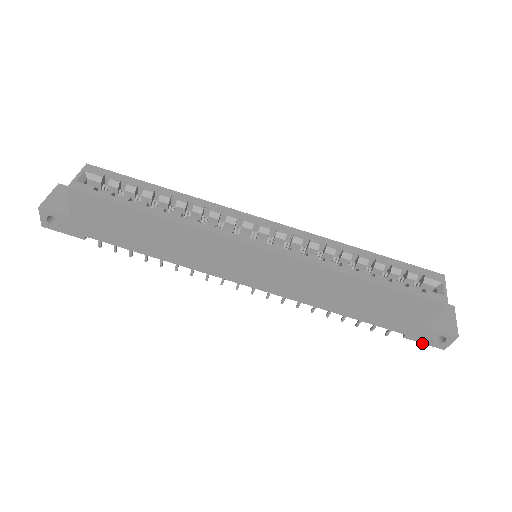
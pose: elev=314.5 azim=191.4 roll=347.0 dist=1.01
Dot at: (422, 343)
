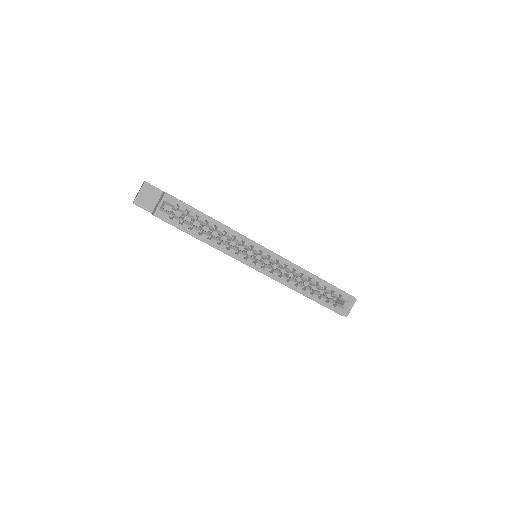
Dot at: occluded
